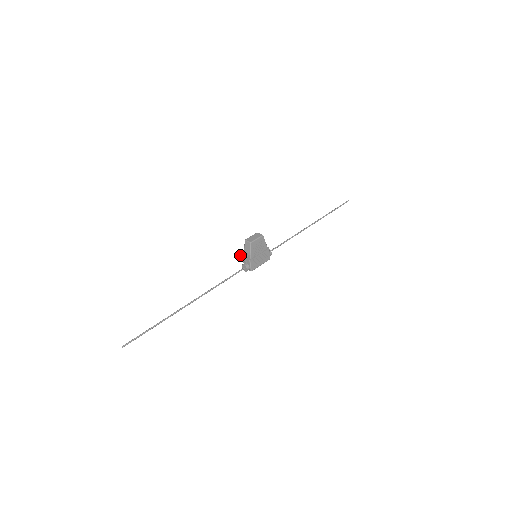
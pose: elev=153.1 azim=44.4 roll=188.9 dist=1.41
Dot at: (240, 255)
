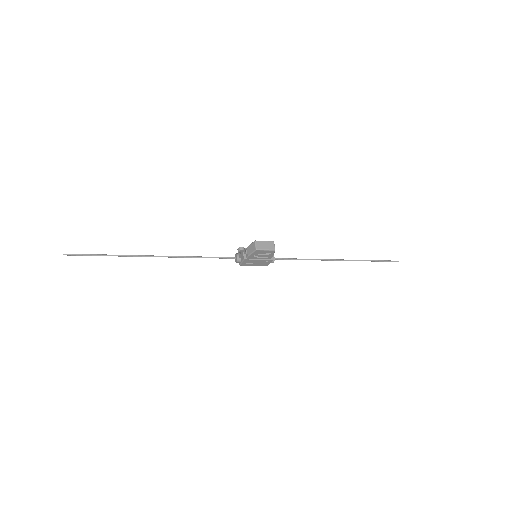
Dot at: (238, 250)
